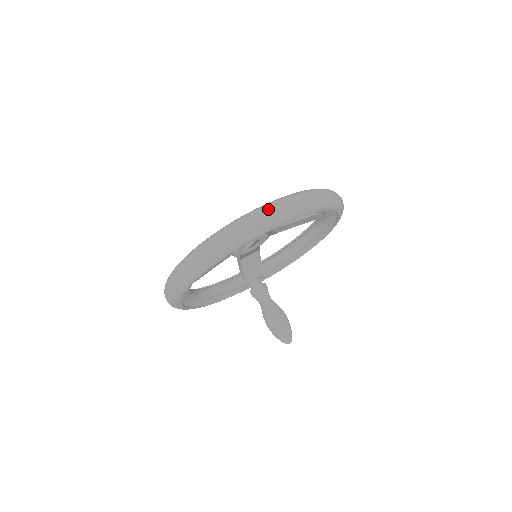
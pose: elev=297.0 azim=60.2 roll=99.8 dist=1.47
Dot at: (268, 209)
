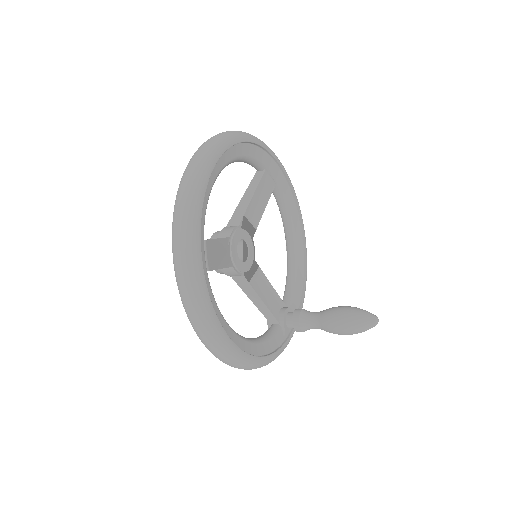
Dot at: (208, 139)
